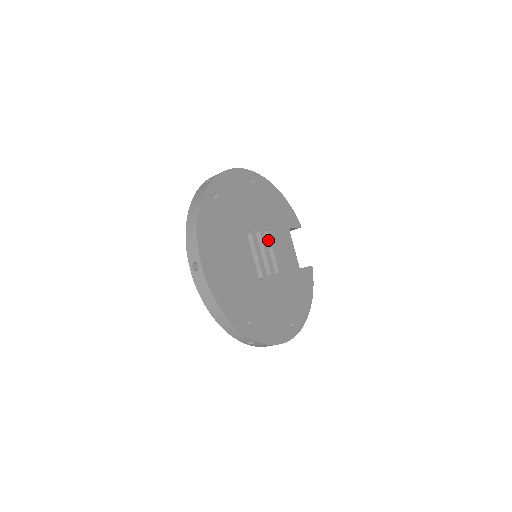
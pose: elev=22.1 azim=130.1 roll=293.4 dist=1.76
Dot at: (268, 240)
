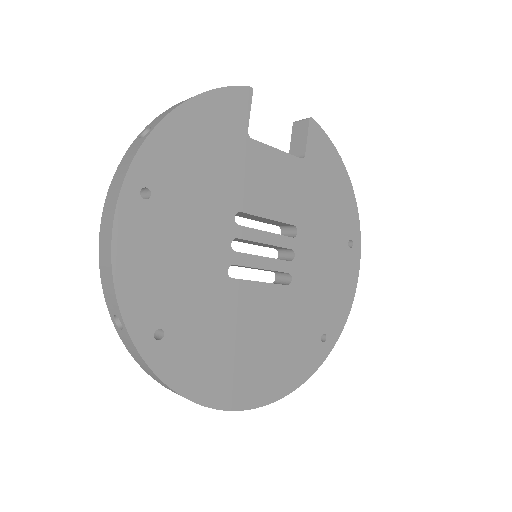
Dot at: (247, 215)
